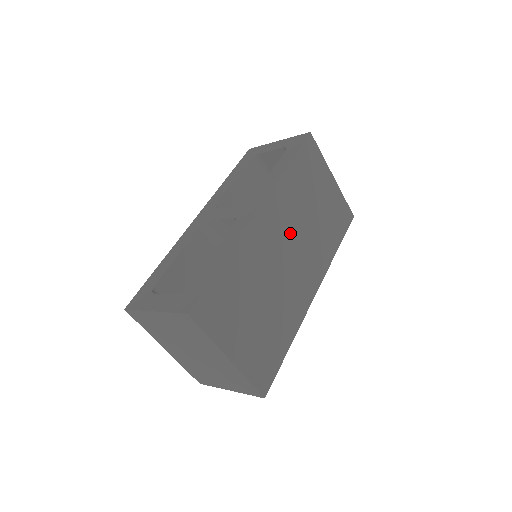
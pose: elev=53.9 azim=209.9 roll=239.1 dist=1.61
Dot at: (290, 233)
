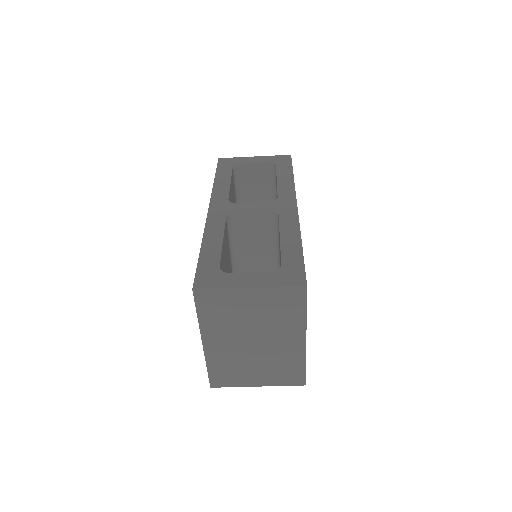
Dot at: occluded
